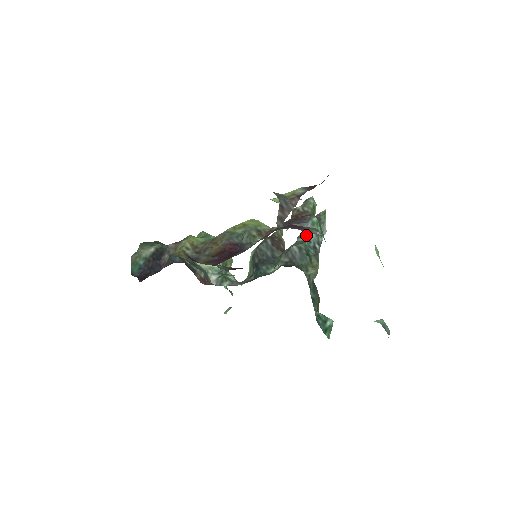
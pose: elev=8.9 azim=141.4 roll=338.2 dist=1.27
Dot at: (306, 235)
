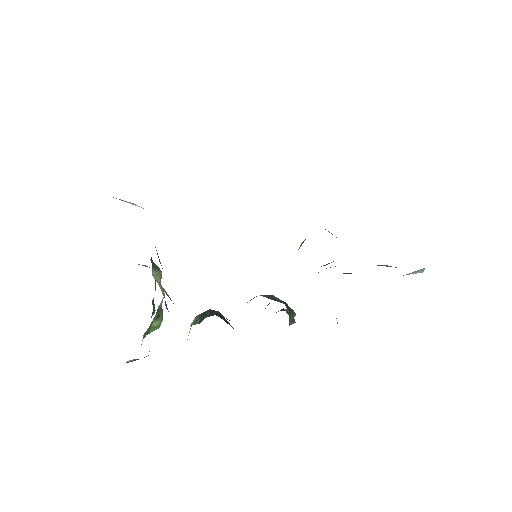
Dot at: occluded
